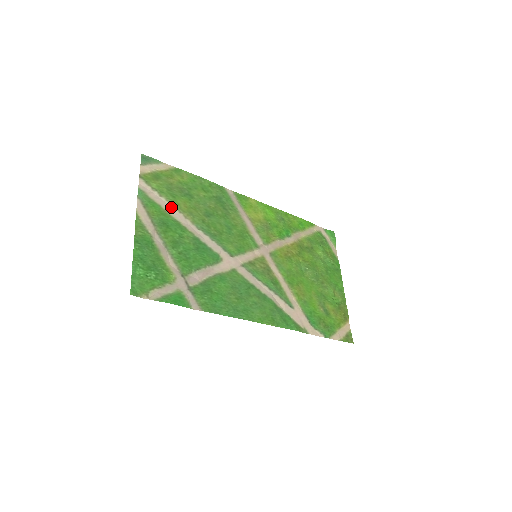
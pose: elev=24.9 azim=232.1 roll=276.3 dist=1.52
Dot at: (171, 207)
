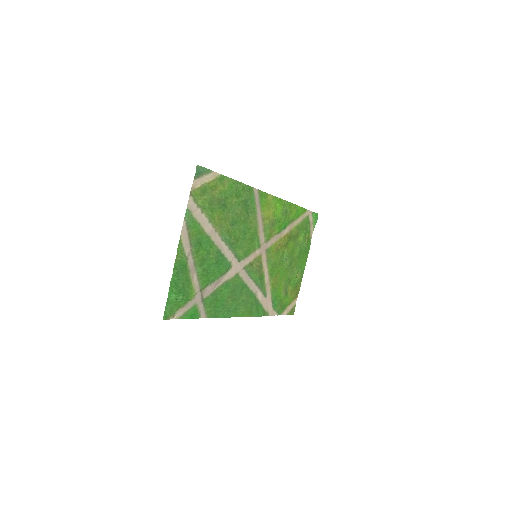
Dot at: (208, 223)
